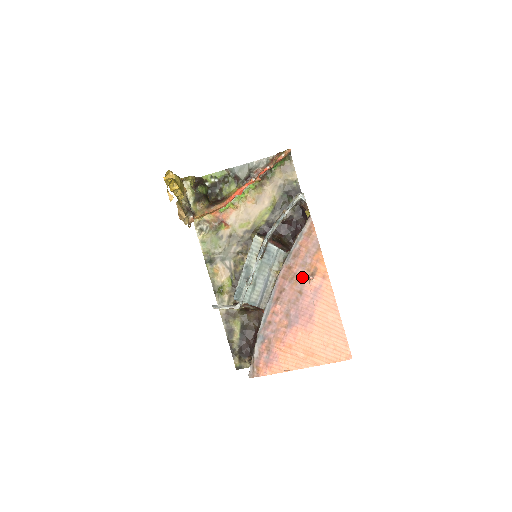
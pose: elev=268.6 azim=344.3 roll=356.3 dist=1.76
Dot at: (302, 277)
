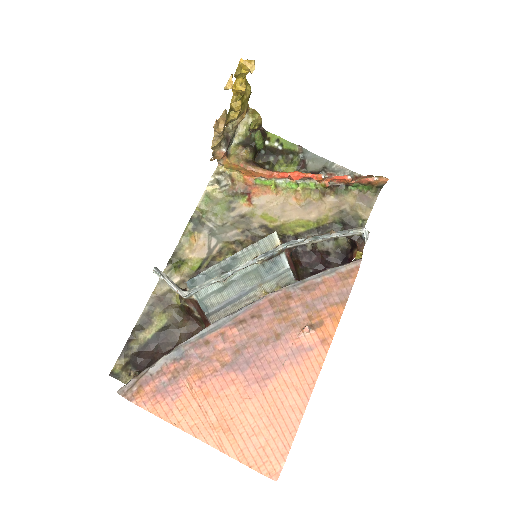
Dot at: (295, 319)
